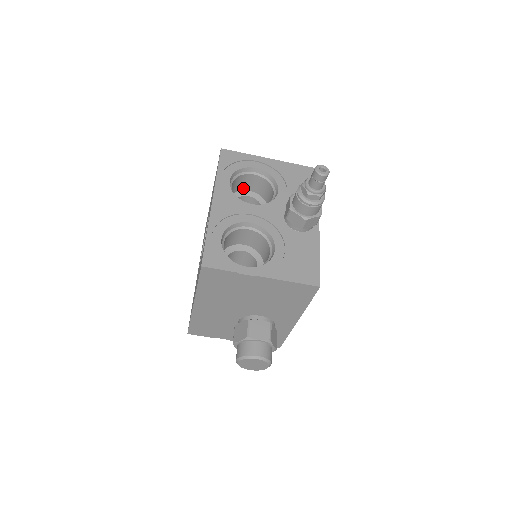
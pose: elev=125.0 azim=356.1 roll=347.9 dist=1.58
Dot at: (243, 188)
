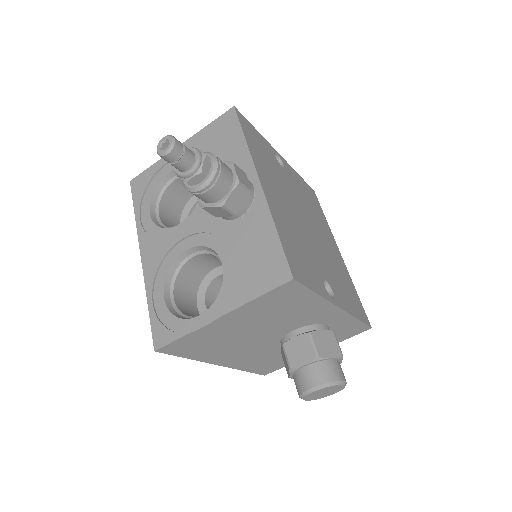
Dot at: (187, 197)
